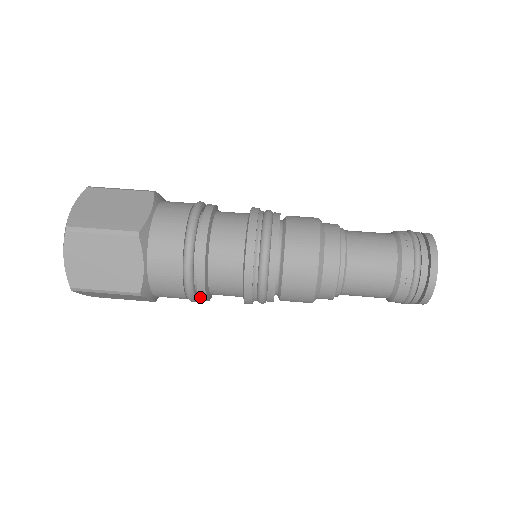
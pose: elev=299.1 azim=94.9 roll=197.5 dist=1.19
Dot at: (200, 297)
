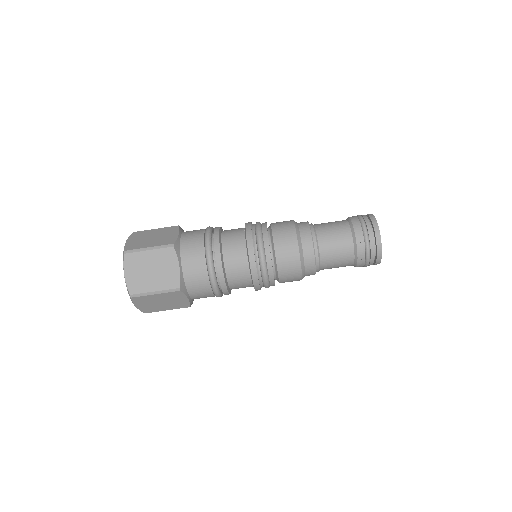
Dot at: occluded
